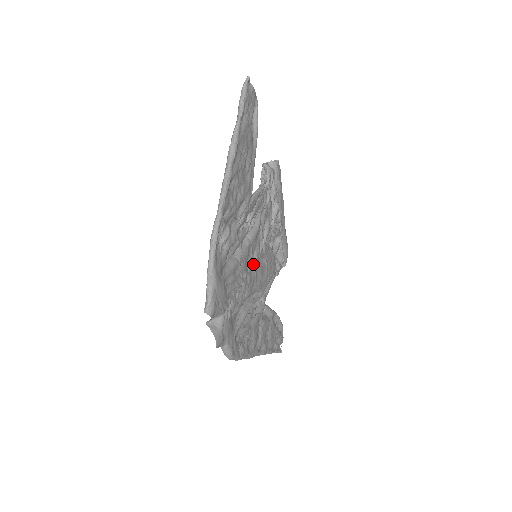
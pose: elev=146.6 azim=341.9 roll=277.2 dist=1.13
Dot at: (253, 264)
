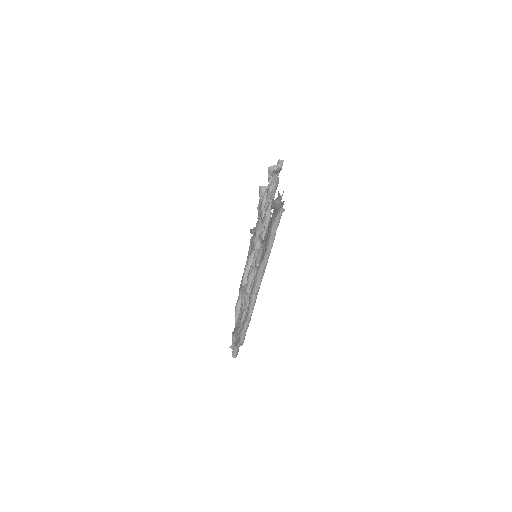
Dot at: occluded
